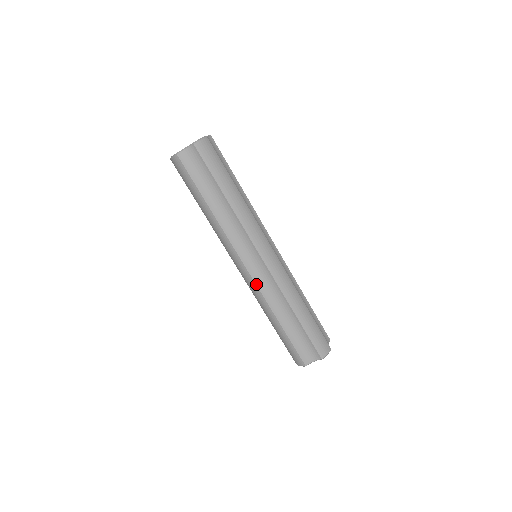
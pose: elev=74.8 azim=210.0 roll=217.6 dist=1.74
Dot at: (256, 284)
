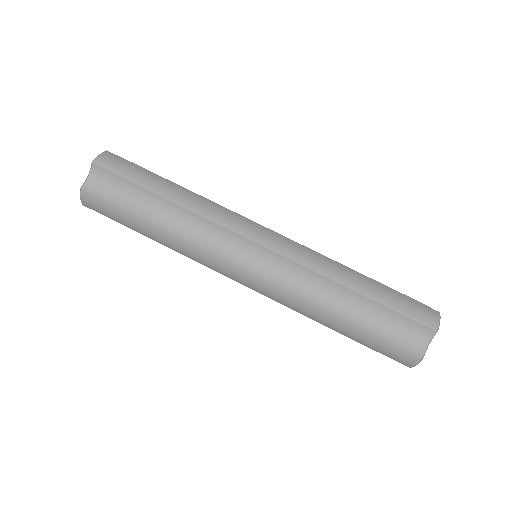
Dot at: (275, 284)
